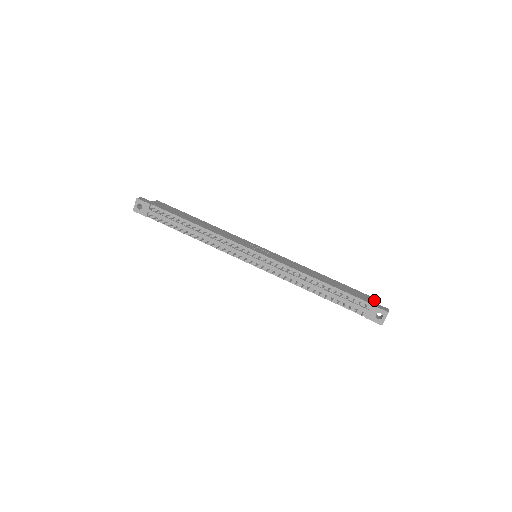
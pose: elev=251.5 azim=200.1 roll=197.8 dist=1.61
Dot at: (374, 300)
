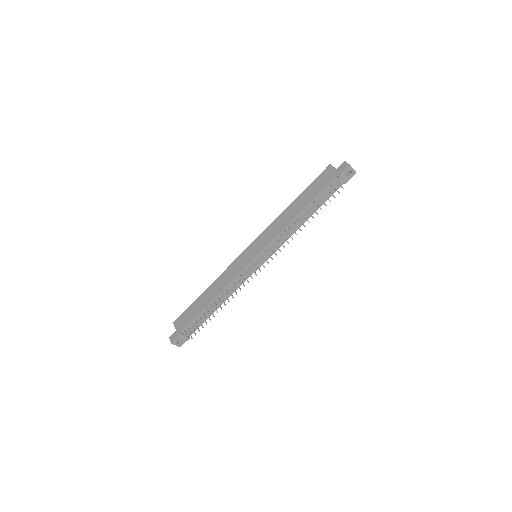
Dot at: (331, 169)
